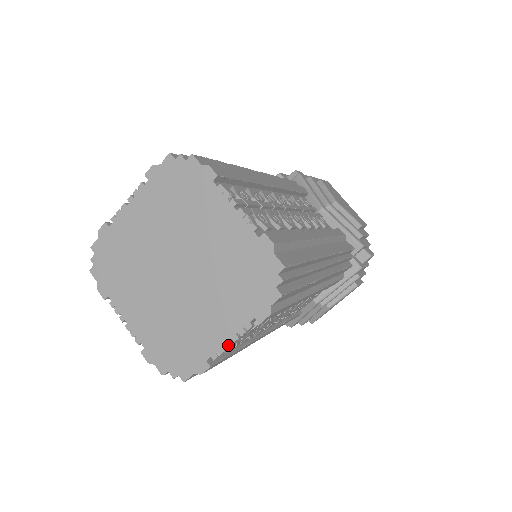
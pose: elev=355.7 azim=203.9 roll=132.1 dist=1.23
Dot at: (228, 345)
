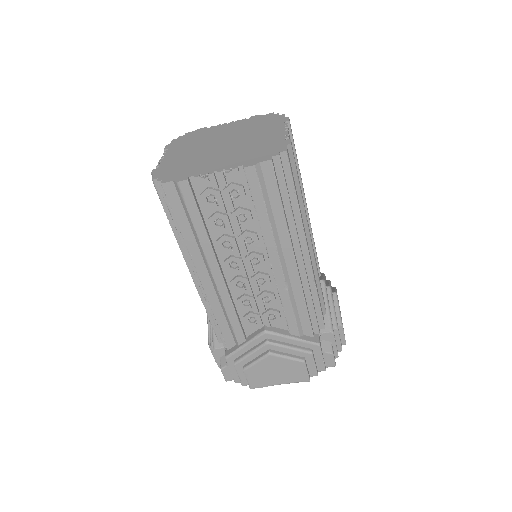
Dot at: (212, 173)
